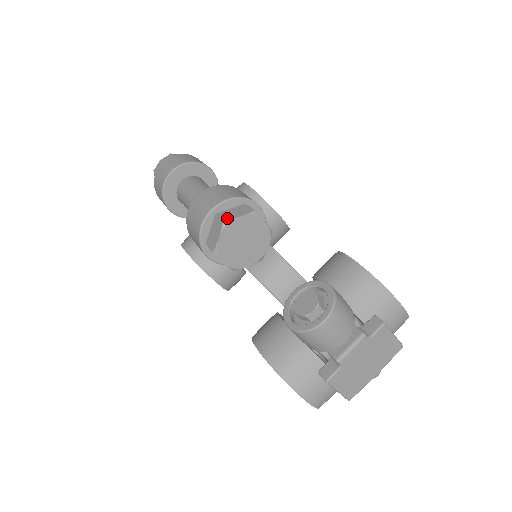
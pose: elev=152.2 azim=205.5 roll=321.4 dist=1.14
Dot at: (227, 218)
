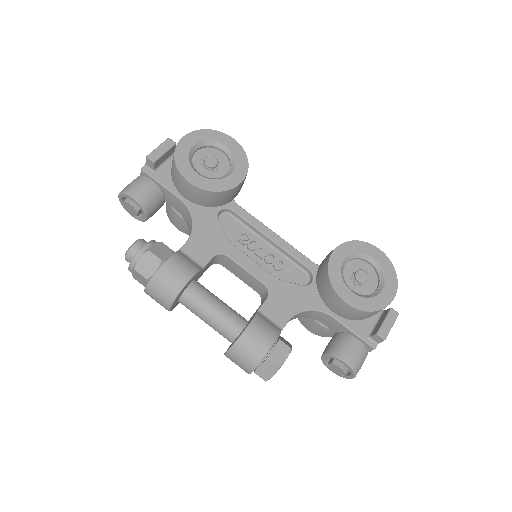
Dot at: (266, 379)
